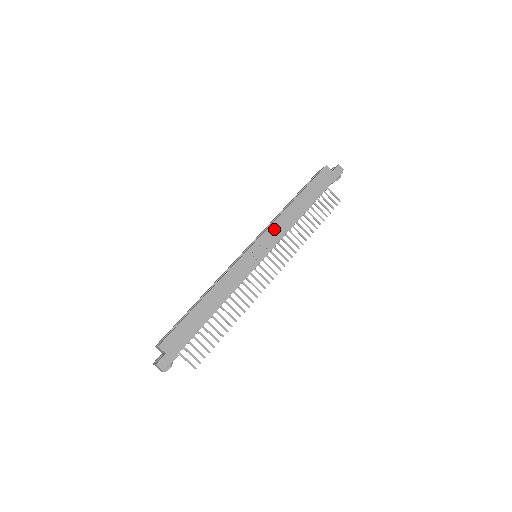
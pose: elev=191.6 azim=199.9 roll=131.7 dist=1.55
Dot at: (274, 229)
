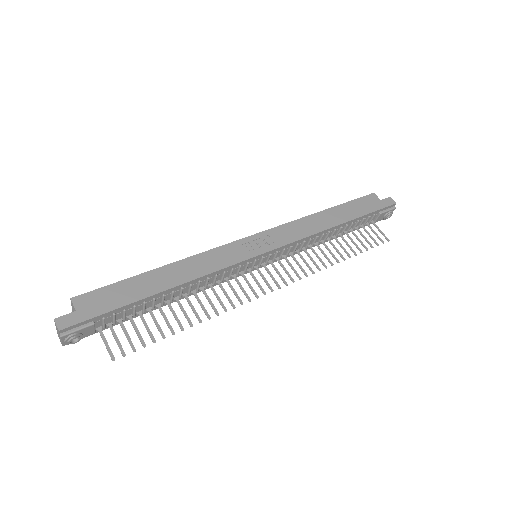
Dot at: (288, 229)
